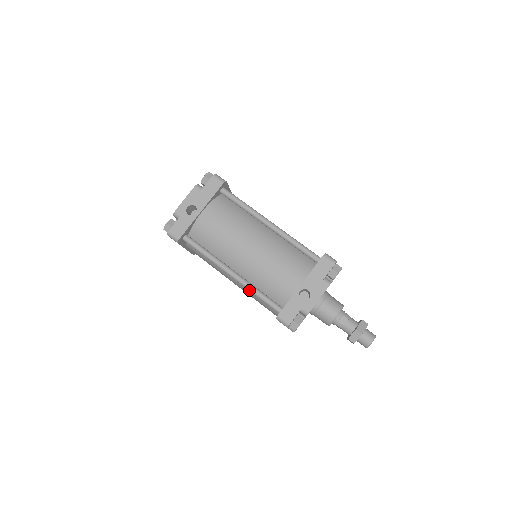
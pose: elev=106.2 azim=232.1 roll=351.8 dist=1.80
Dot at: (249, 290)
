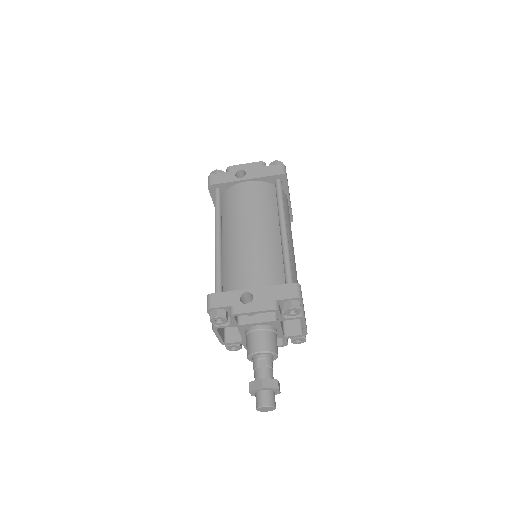
Dot at: (215, 261)
